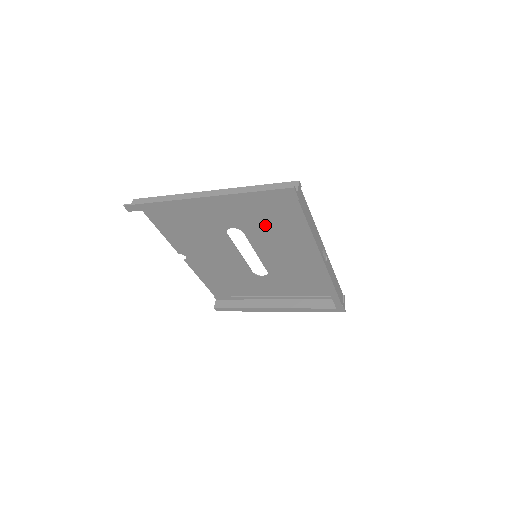
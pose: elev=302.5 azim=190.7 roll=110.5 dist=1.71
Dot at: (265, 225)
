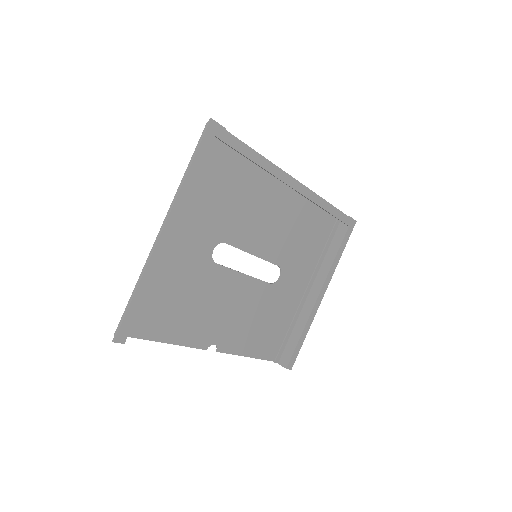
Dot at: (230, 210)
